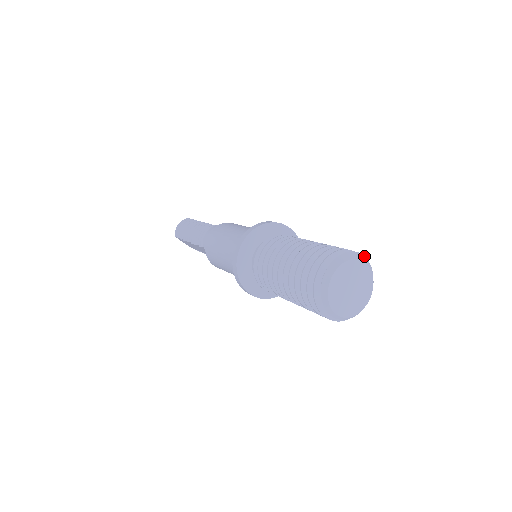
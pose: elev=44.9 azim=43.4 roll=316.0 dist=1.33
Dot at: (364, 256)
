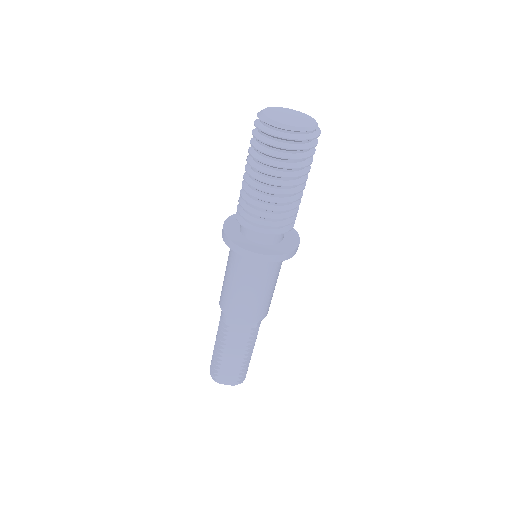
Dot at: occluded
